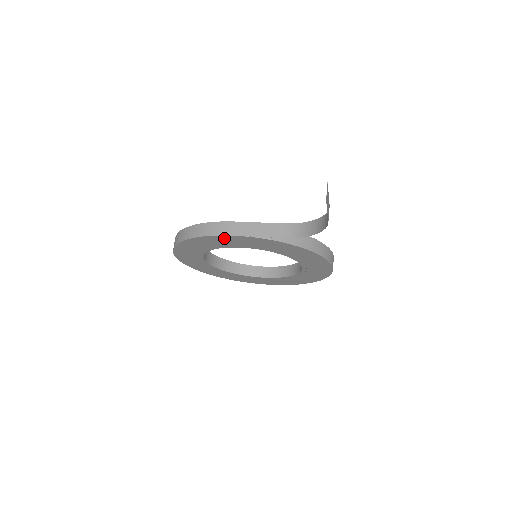
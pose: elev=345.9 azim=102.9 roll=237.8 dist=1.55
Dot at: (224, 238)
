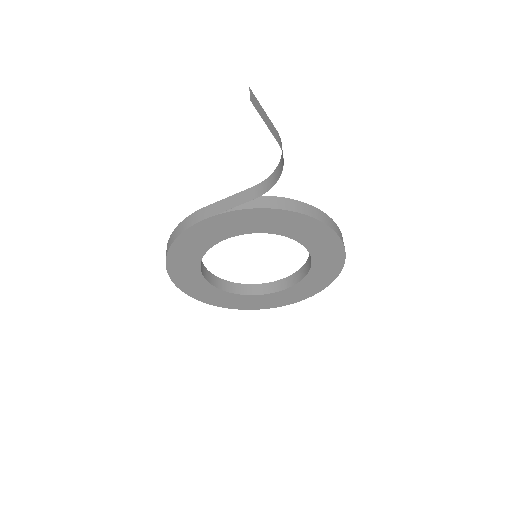
Dot at: (201, 228)
